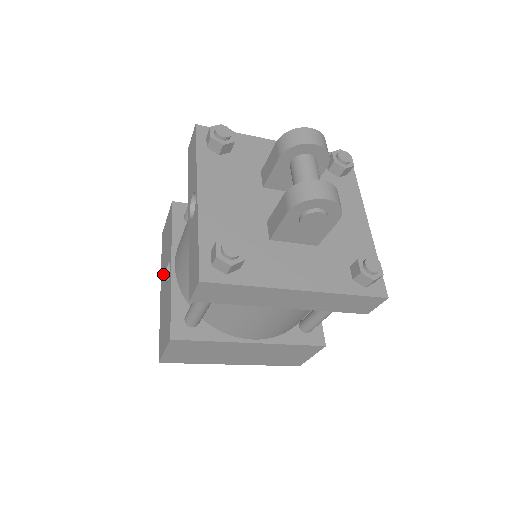
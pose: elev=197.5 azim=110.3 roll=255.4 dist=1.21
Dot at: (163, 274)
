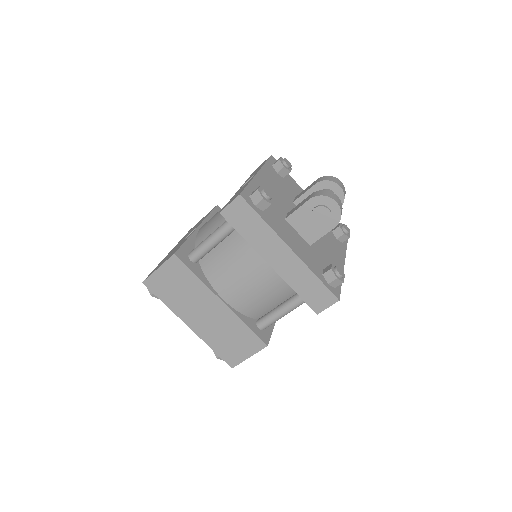
Dot at: (180, 241)
